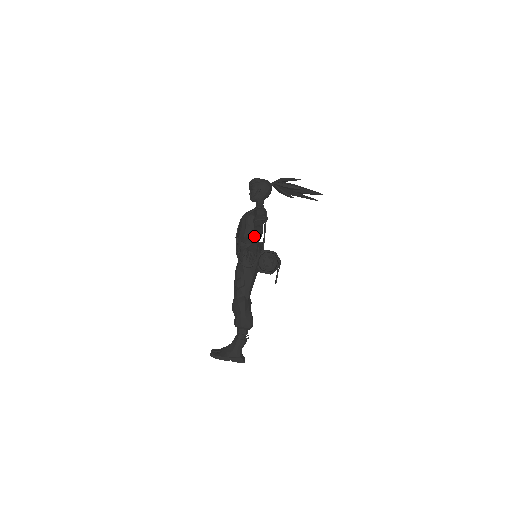
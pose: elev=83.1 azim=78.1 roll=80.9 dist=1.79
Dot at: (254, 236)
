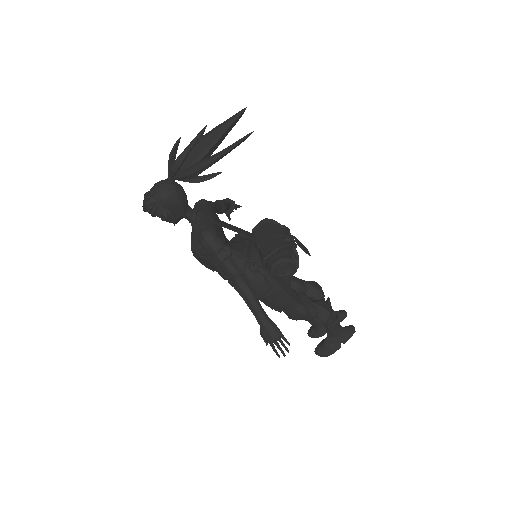
Dot at: (249, 307)
